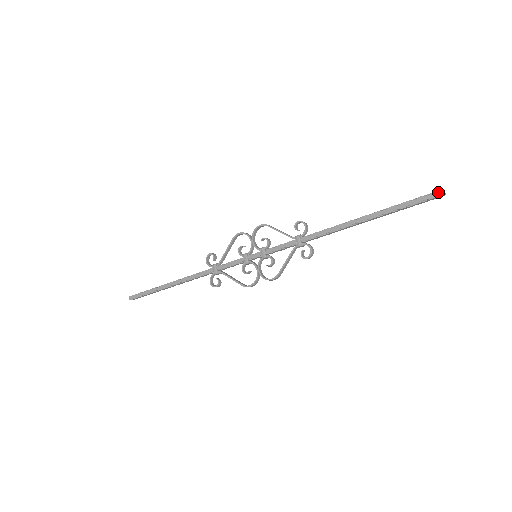
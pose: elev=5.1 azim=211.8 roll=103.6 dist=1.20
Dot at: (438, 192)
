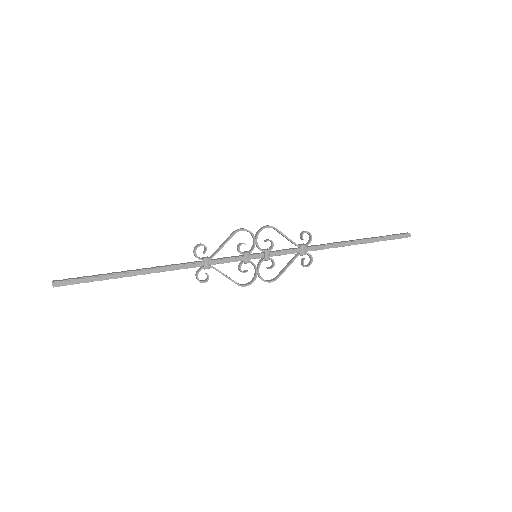
Dot at: (408, 235)
